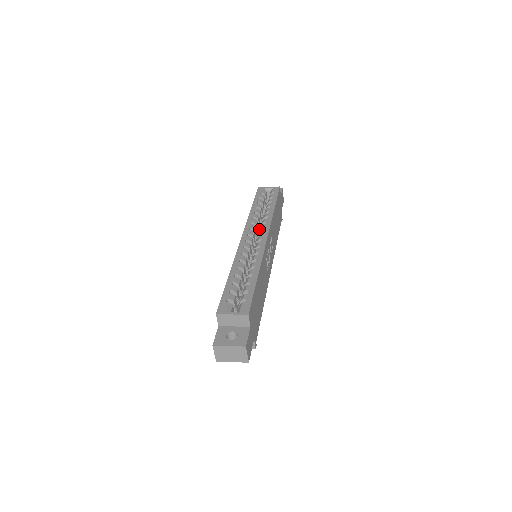
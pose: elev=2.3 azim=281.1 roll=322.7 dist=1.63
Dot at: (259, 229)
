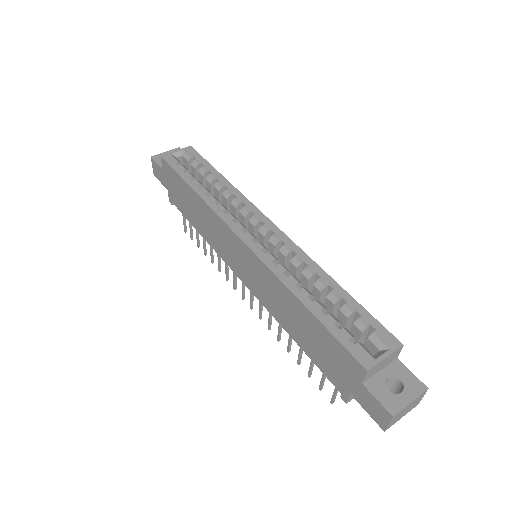
Dot at: occluded
